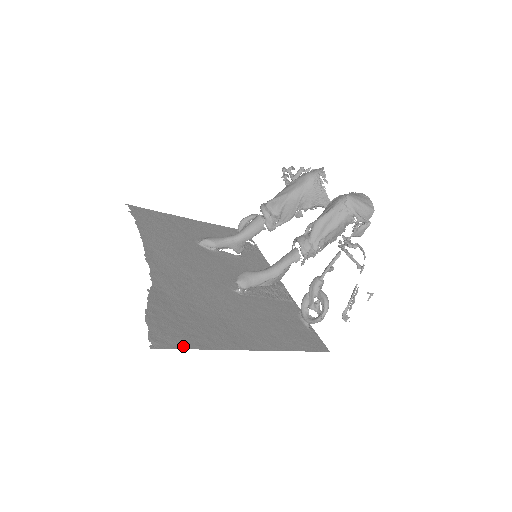
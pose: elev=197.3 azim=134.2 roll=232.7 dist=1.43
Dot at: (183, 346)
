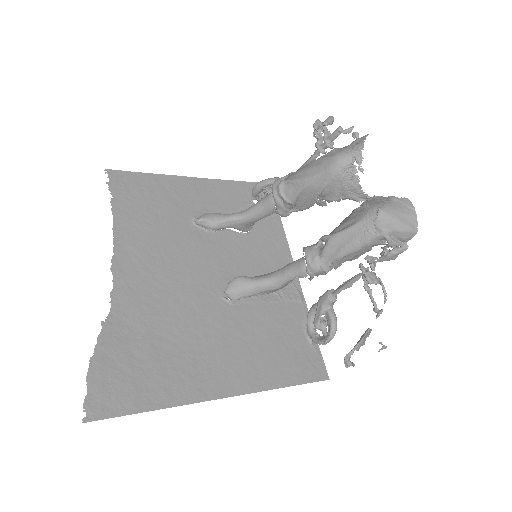
Dot at: (128, 410)
